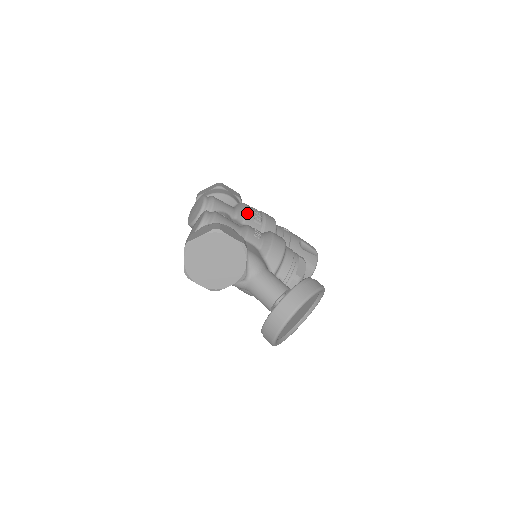
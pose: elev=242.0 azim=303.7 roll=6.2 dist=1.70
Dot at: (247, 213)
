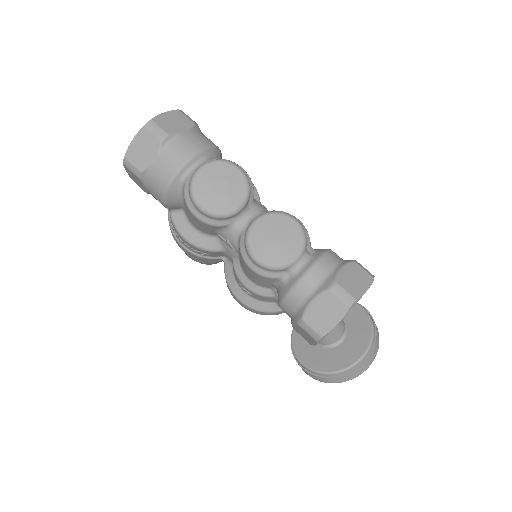
Dot at: occluded
